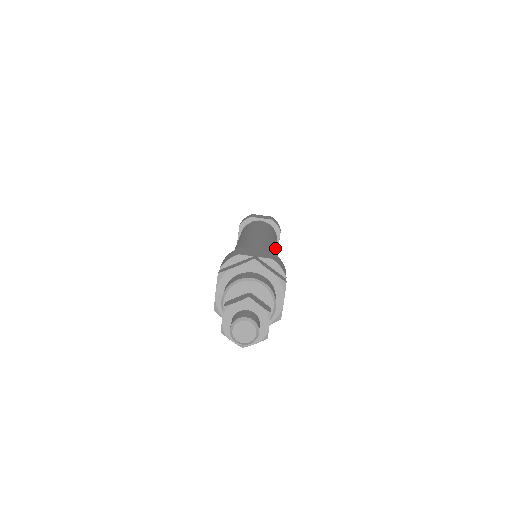
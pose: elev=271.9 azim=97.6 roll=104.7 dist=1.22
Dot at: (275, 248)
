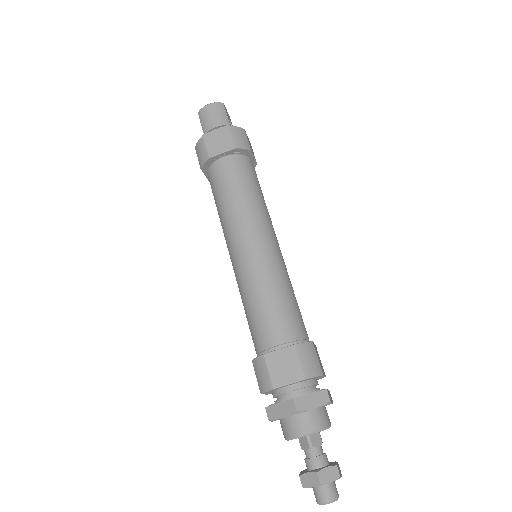
Dot at: (277, 262)
